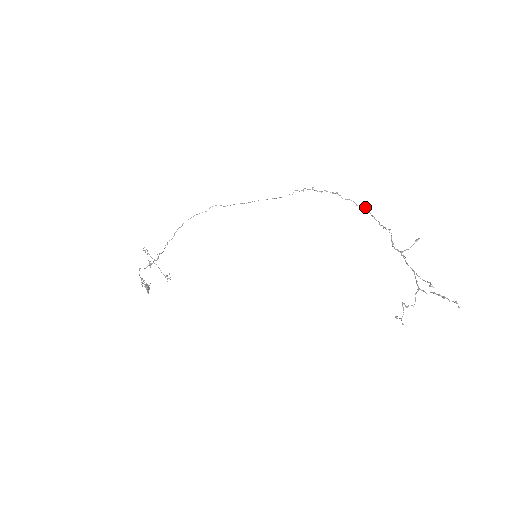
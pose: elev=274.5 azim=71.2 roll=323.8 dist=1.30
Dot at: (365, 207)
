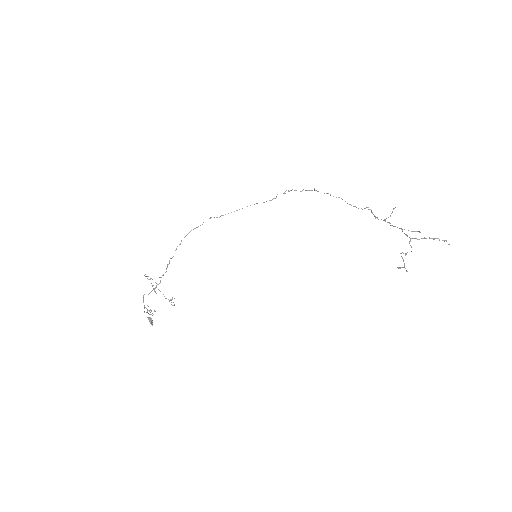
Dot at: occluded
